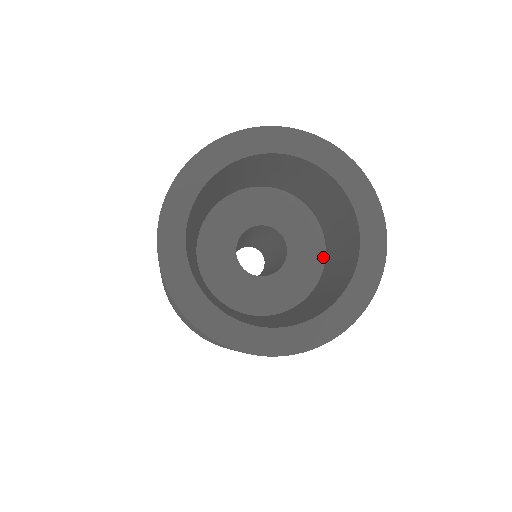
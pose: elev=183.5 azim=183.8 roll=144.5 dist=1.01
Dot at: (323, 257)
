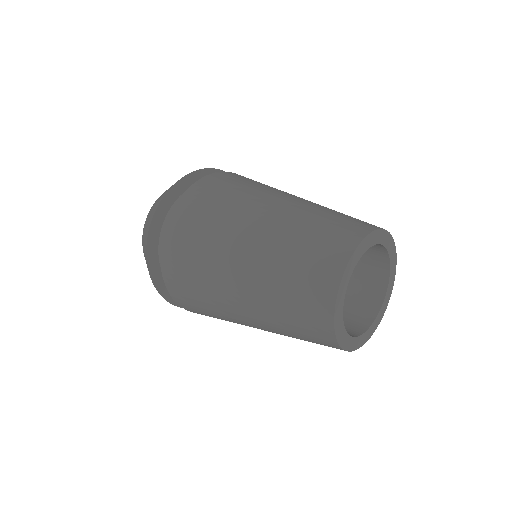
Dot at: occluded
